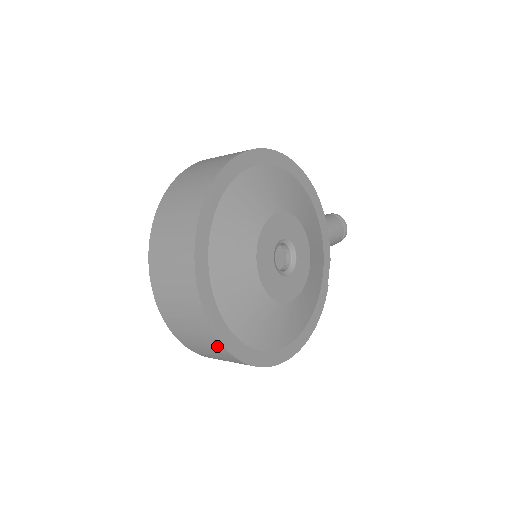
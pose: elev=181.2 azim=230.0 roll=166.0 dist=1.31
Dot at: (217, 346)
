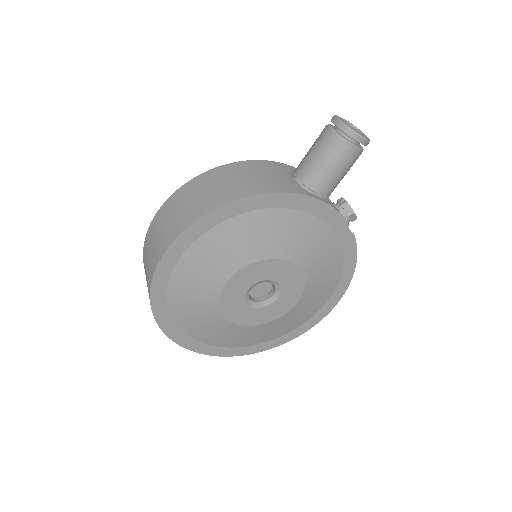
Dot at: occluded
